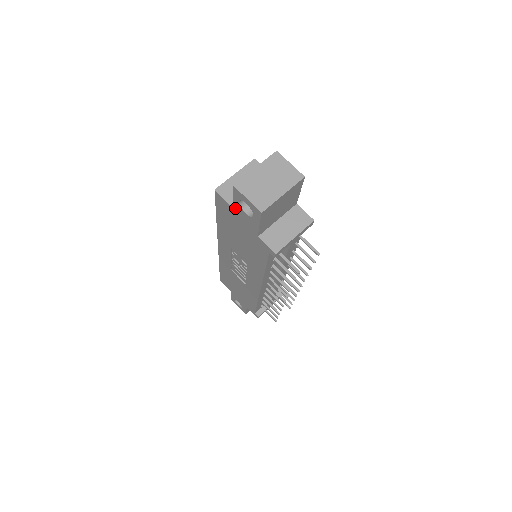
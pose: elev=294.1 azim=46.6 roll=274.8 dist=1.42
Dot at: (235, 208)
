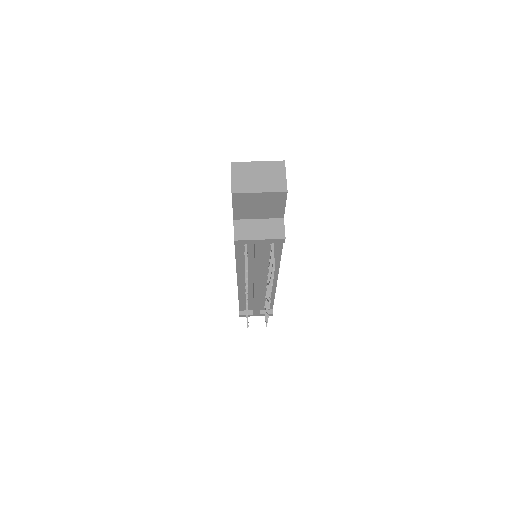
Dot at: occluded
